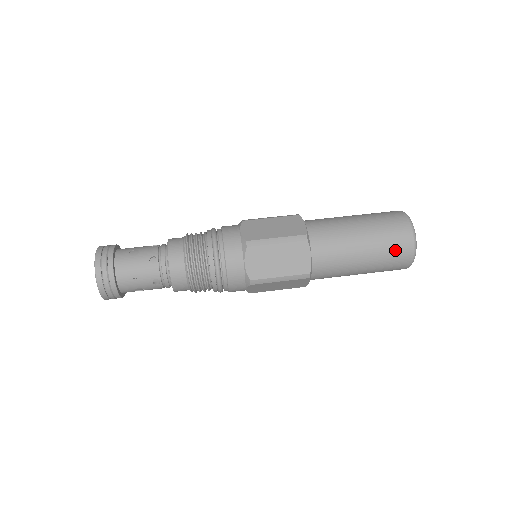
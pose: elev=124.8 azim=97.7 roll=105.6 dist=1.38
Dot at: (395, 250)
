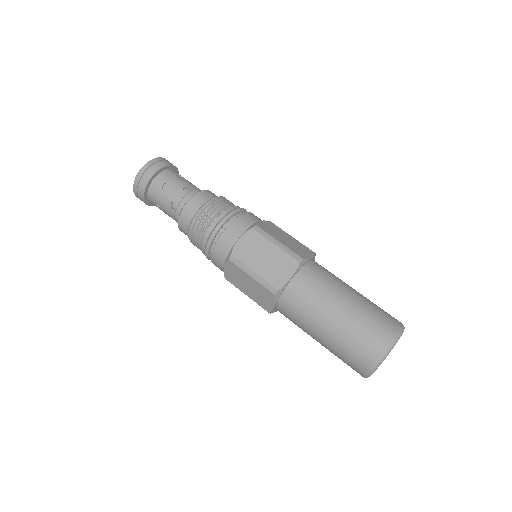
Dot at: (365, 338)
